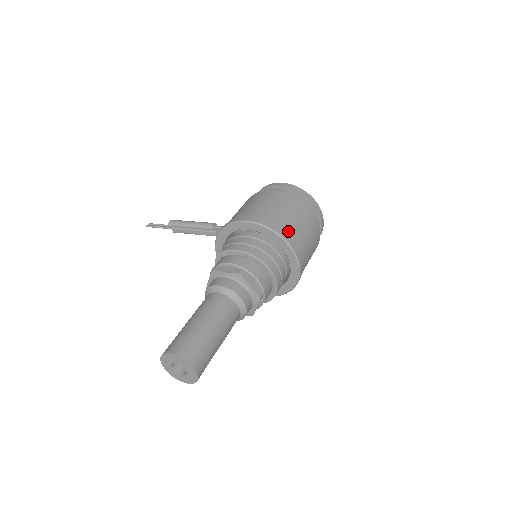
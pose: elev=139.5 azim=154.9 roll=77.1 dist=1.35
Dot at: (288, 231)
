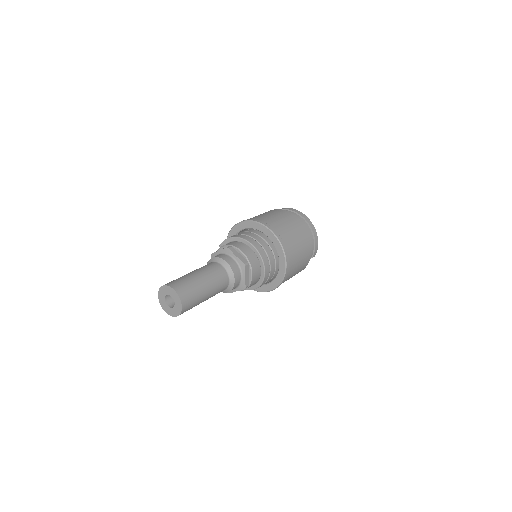
Dot at: (271, 224)
